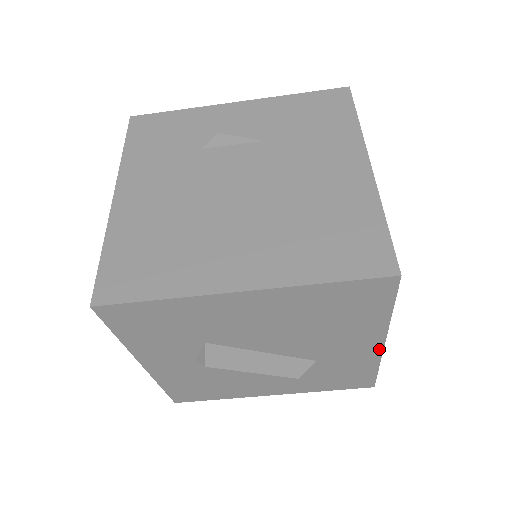
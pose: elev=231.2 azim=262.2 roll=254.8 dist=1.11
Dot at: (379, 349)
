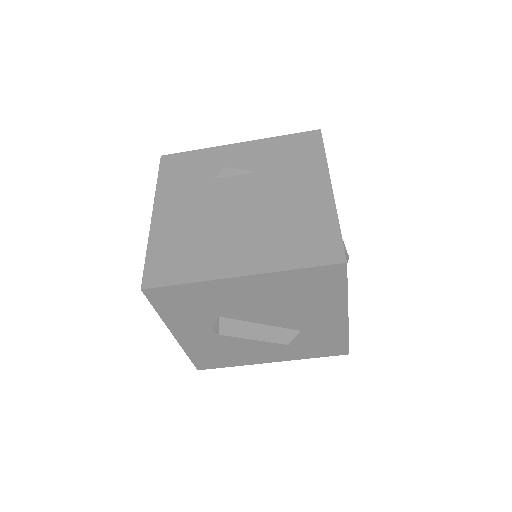
Dot at: (345, 320)
